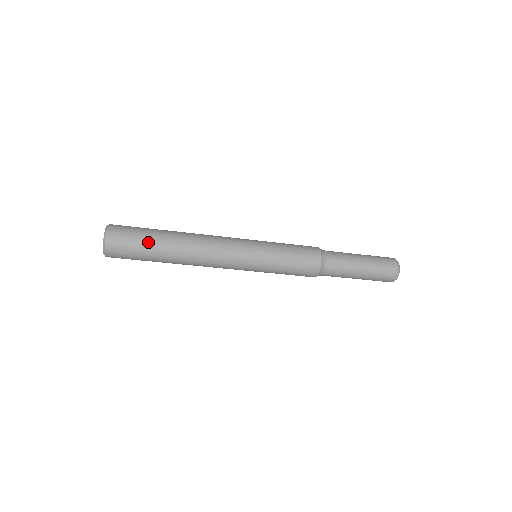
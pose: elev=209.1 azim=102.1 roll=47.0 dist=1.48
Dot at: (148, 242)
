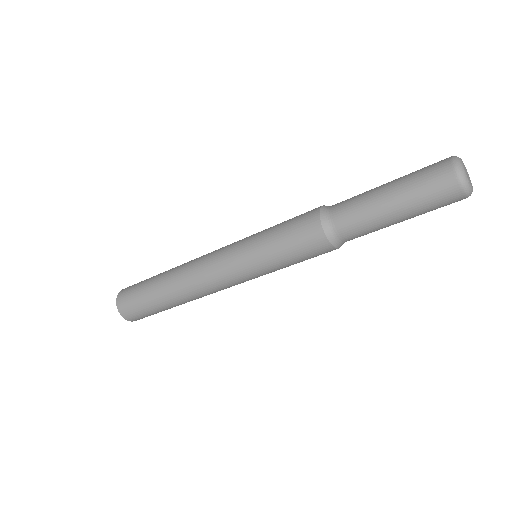
Dot at: (146, 284)
